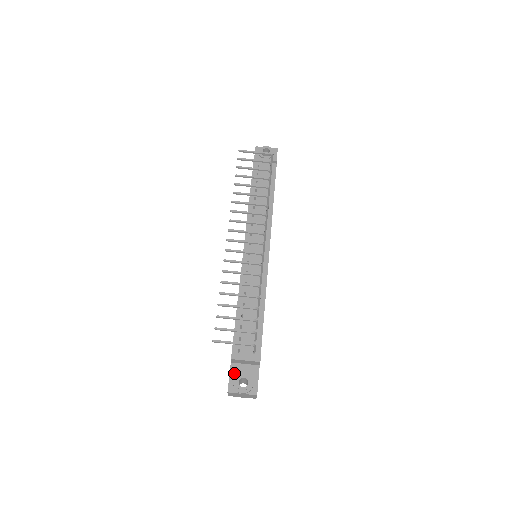
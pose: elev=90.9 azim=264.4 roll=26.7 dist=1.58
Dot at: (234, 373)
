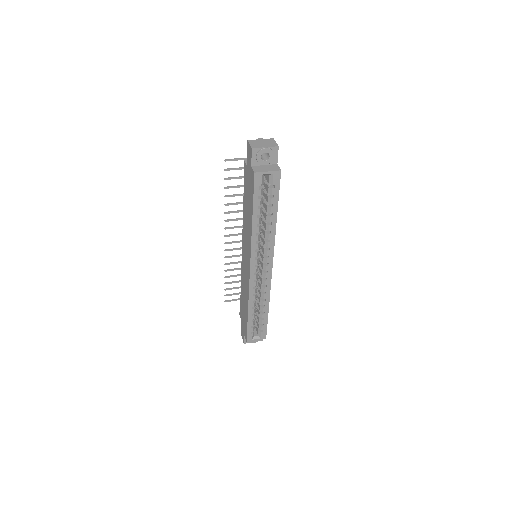
Dot at: occluded
